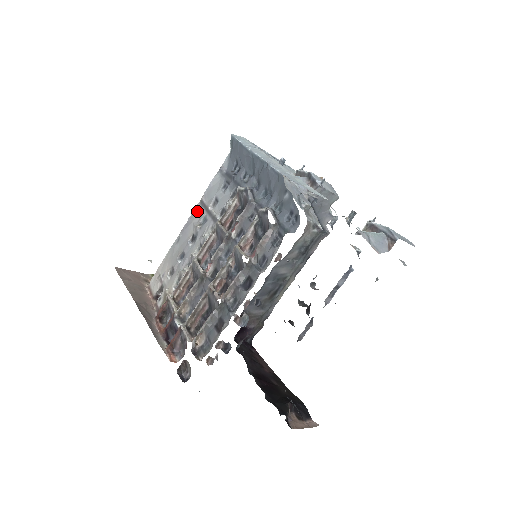
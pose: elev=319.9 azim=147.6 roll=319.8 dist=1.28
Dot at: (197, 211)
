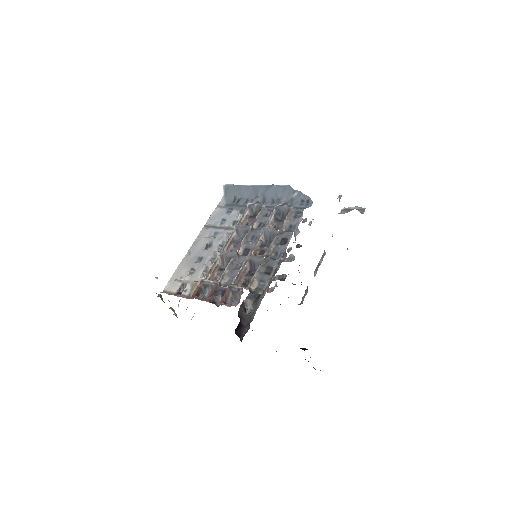
Dot at: (205, 231)
